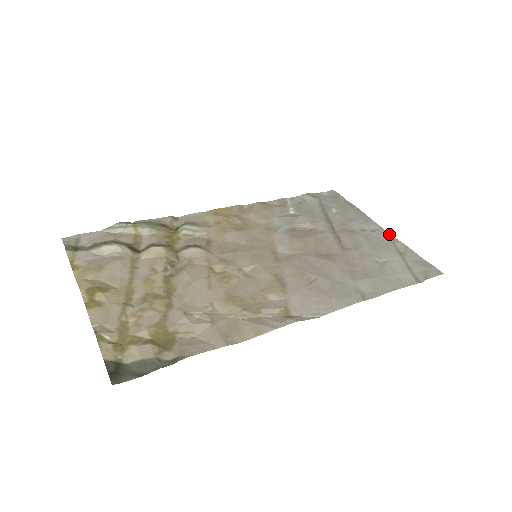
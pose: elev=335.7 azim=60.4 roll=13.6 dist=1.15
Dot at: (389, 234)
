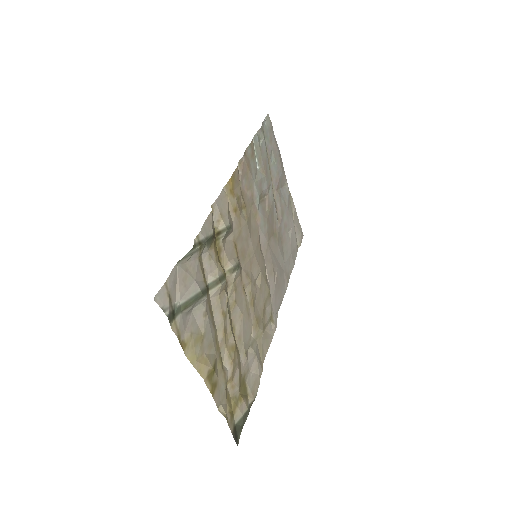
Dot at: occluded
